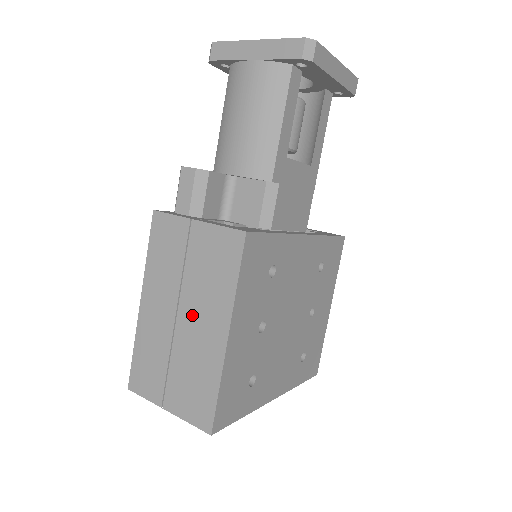
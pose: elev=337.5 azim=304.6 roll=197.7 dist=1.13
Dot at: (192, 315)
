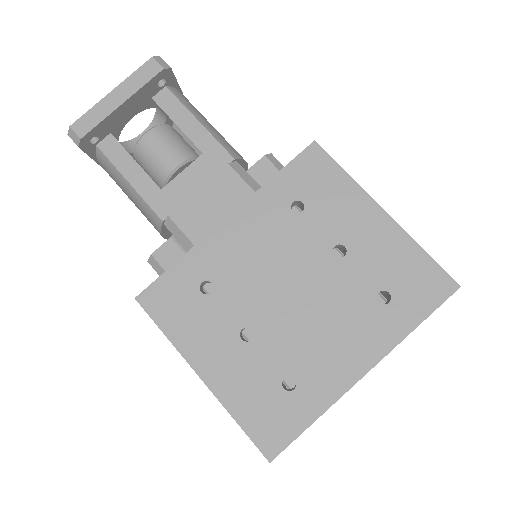
Dot at: occluded
